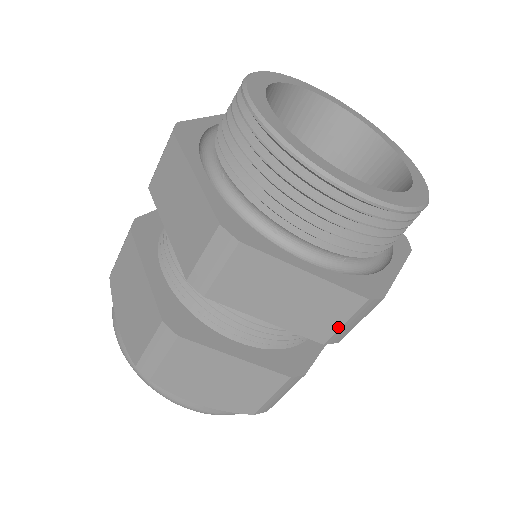
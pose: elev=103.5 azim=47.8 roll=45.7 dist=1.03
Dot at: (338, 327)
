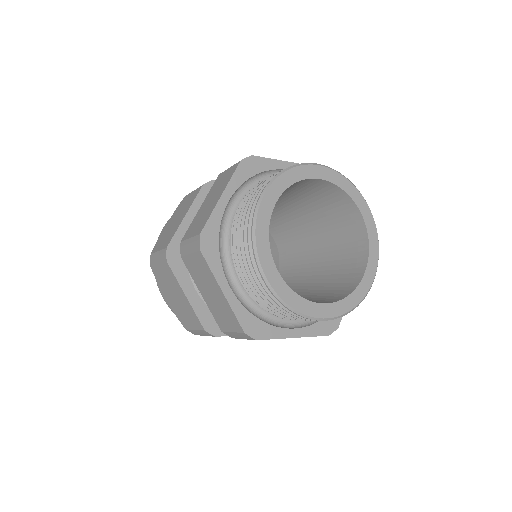
Dot at: occluded
